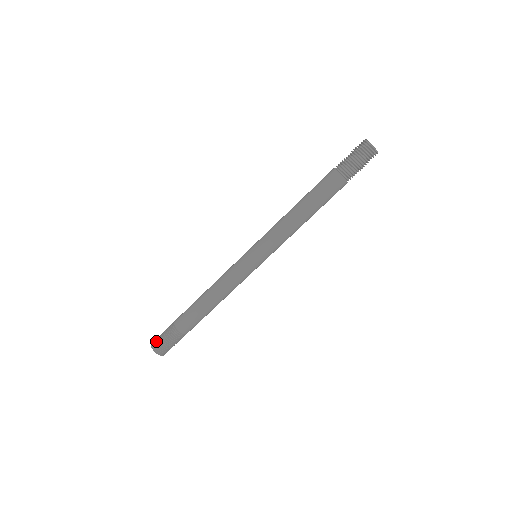
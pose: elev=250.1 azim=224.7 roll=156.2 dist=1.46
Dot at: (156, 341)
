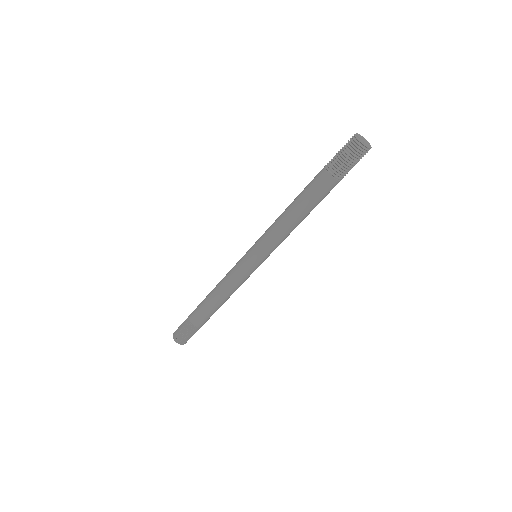
Dot at: occluded
